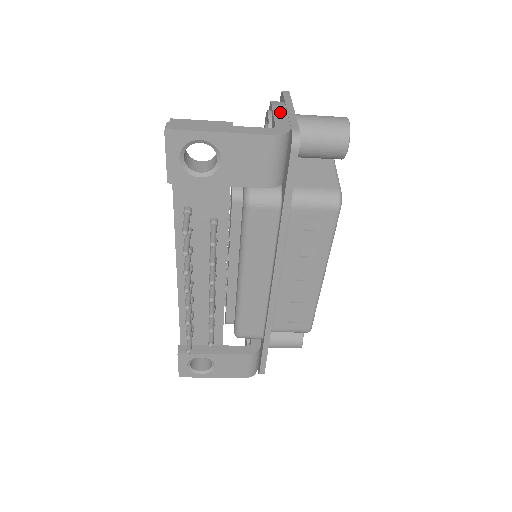
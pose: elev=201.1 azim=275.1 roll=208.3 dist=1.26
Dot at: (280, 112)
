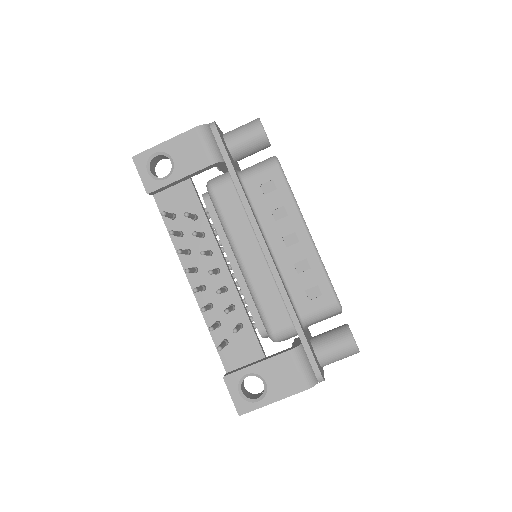
Dot at: occluded
